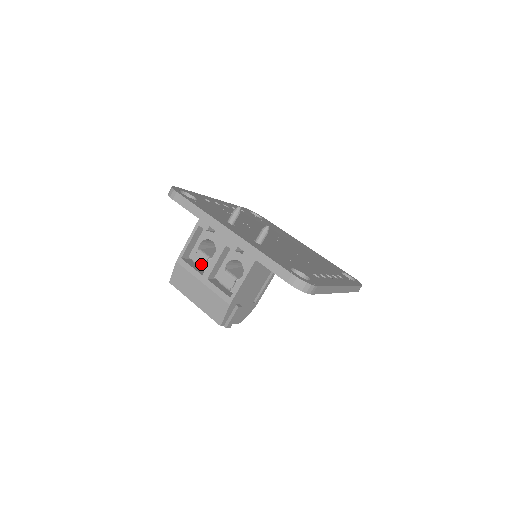
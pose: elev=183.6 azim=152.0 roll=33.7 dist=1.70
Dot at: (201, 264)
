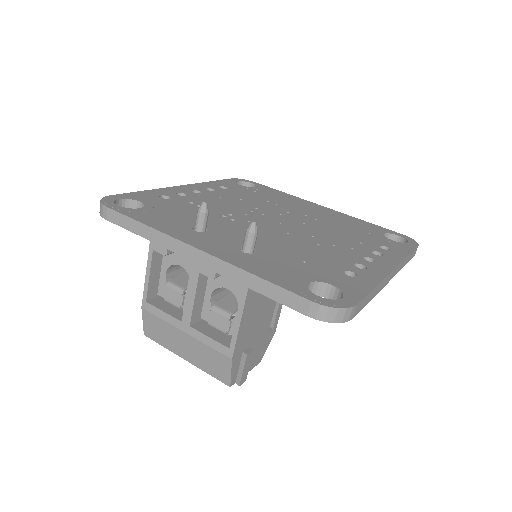
Dot at: (176, 303)
